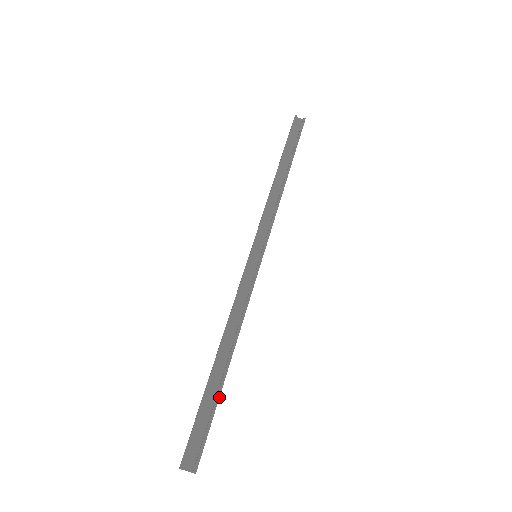
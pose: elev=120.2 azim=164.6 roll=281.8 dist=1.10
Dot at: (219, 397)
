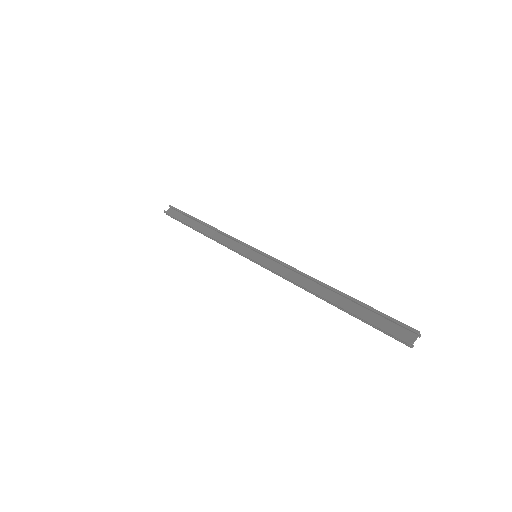
Dot at: (359, 301)
